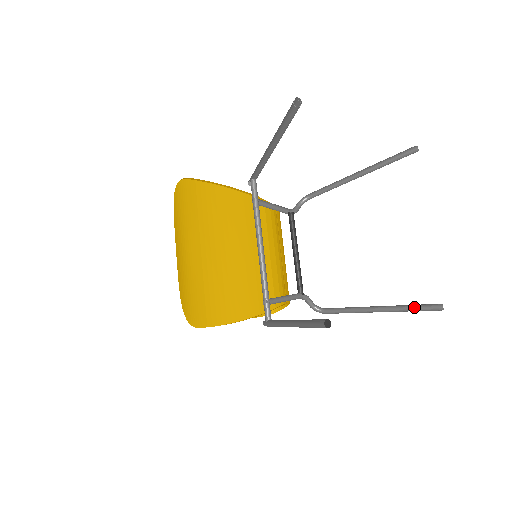
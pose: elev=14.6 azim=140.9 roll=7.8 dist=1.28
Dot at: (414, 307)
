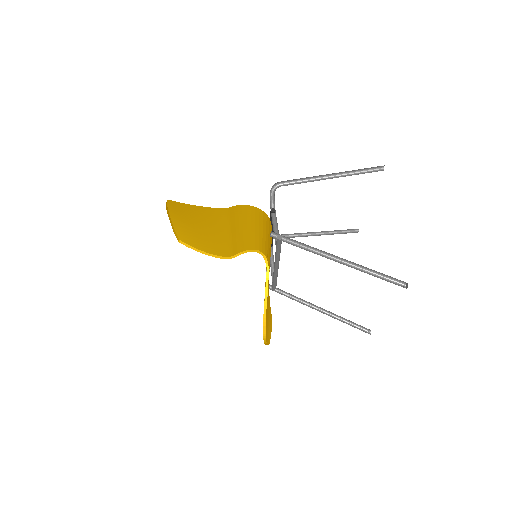
Dot at: (342, 233)
